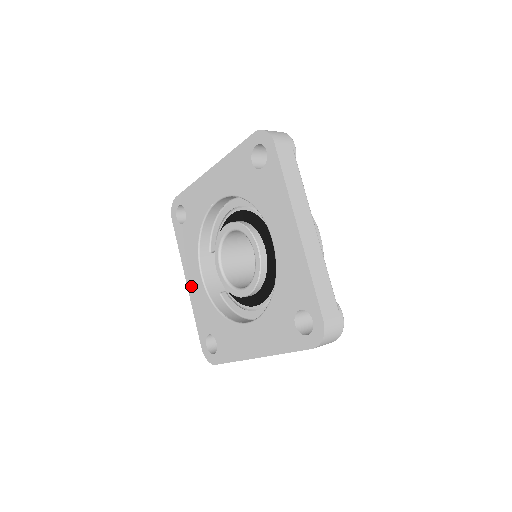
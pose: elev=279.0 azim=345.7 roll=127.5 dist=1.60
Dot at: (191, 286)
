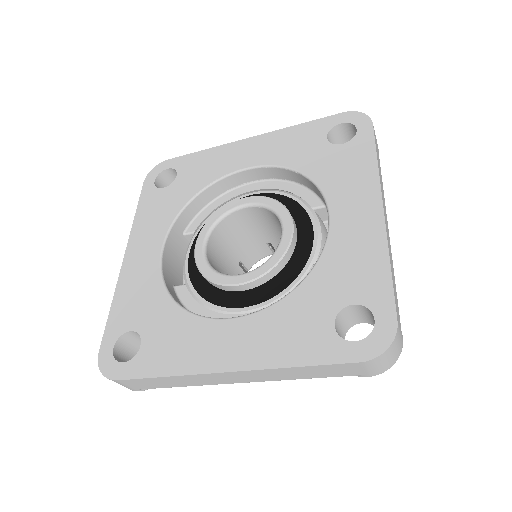
Dot at: (132, 261)
